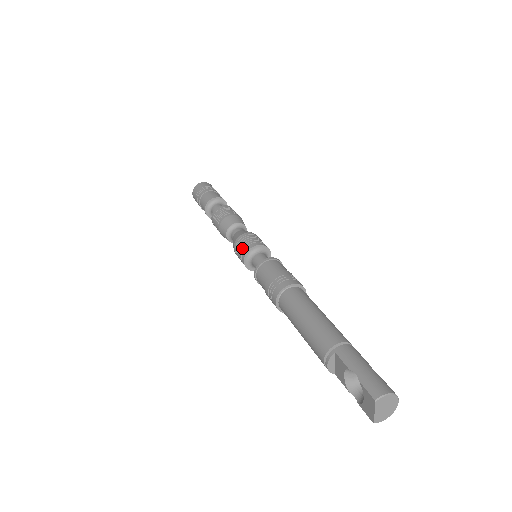
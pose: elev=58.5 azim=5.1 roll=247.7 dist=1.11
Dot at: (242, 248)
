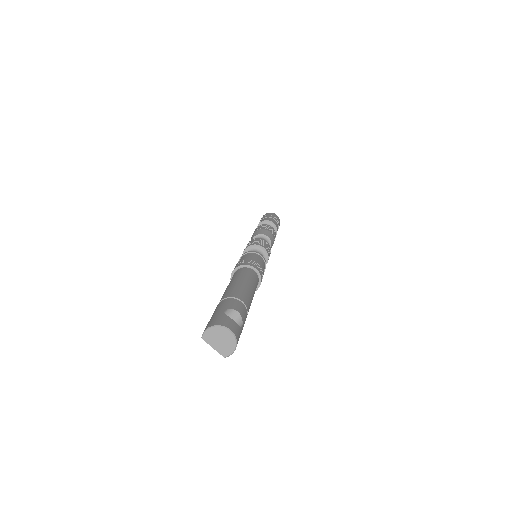
Dot at: occluded
